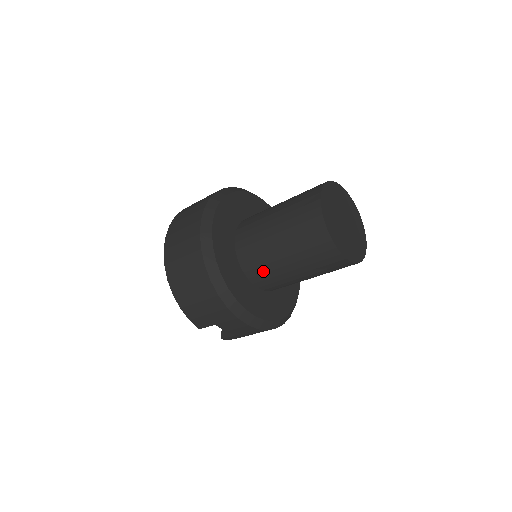
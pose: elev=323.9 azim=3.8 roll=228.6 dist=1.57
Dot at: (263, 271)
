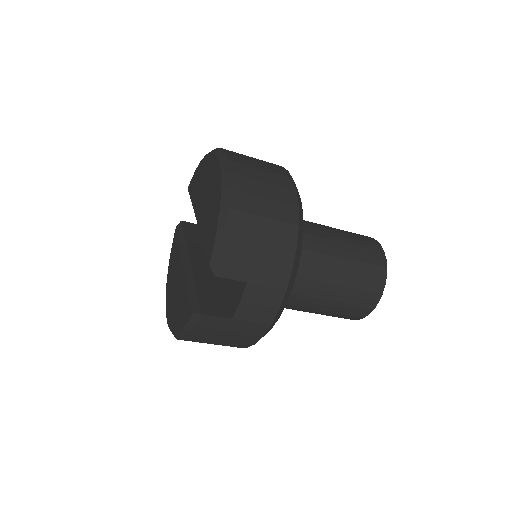
Dot at: (305, 265)
